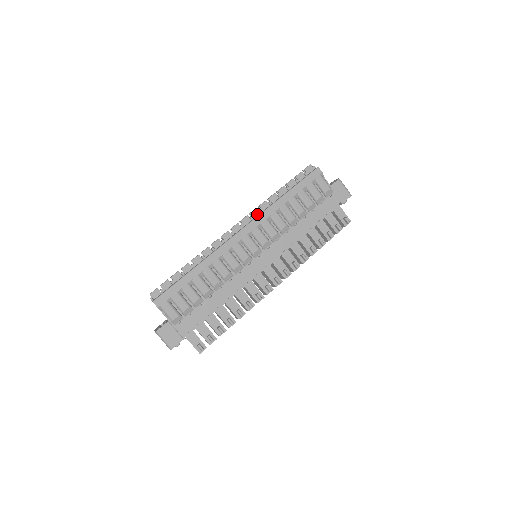
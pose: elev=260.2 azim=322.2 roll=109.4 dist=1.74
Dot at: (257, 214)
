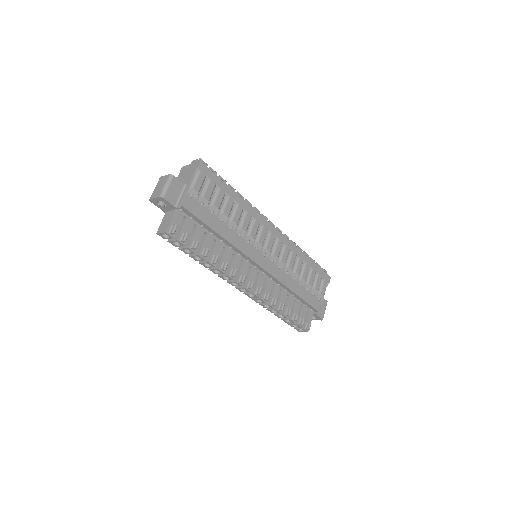
Dot at: occluded
